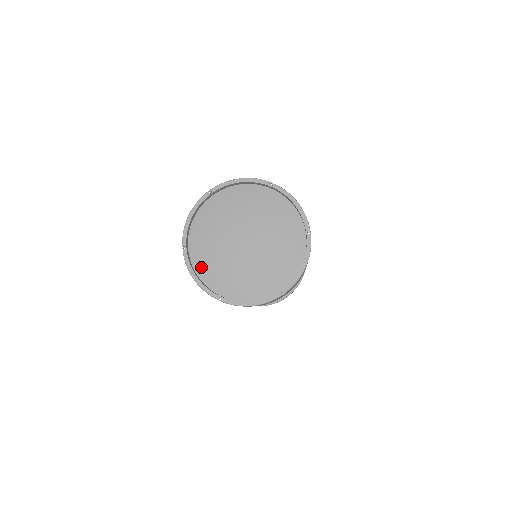
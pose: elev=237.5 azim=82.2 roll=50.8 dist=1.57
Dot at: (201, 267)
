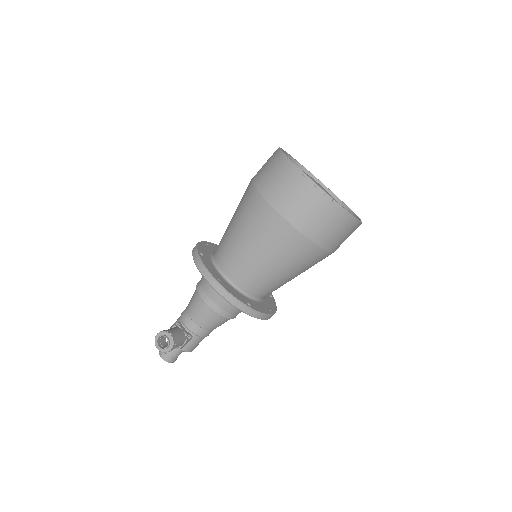
Dot at: occluded
